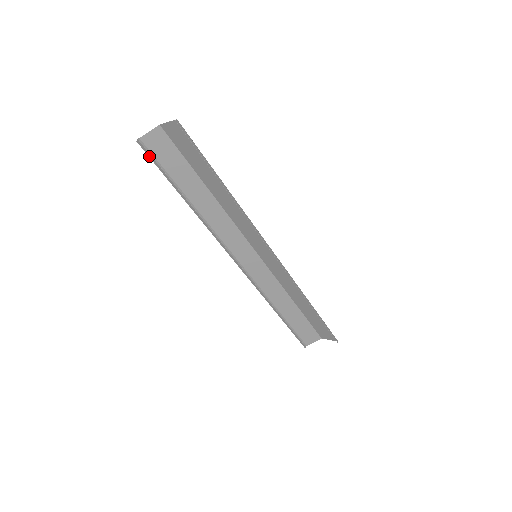
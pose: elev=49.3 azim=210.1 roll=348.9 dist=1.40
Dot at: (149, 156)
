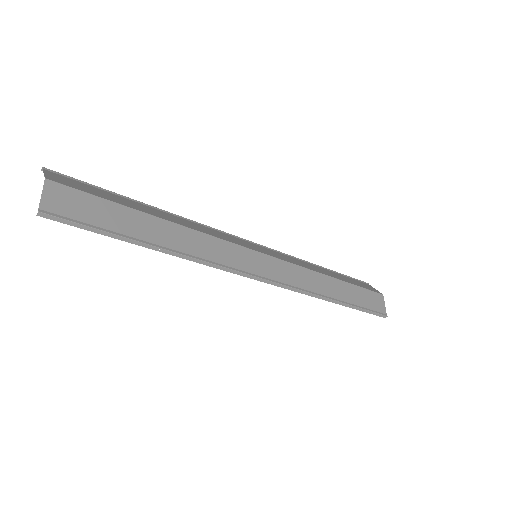
Dot at: occluded
